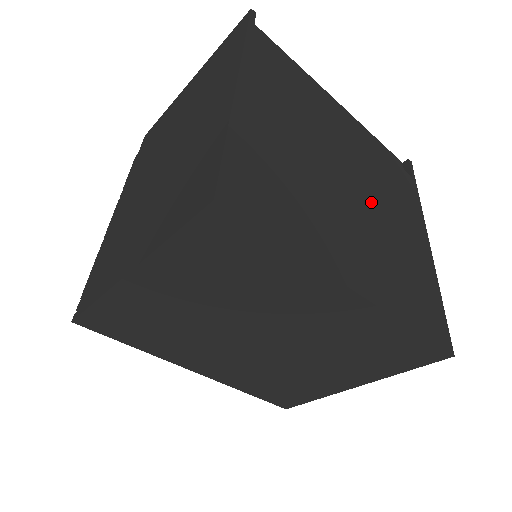
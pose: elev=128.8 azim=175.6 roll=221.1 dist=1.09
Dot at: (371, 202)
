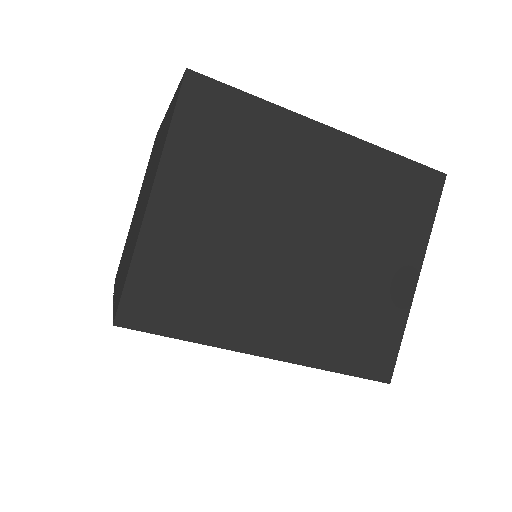
Dot at: occluded
